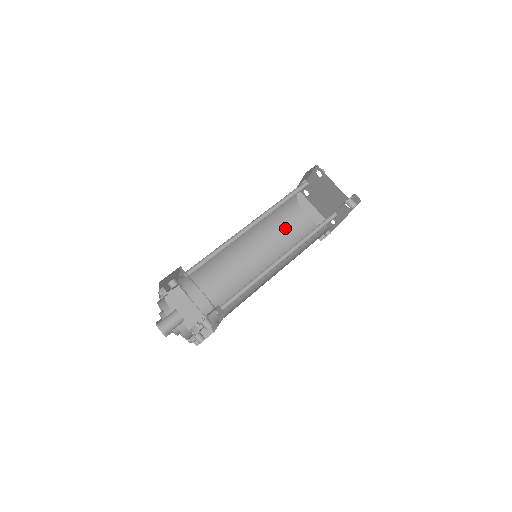
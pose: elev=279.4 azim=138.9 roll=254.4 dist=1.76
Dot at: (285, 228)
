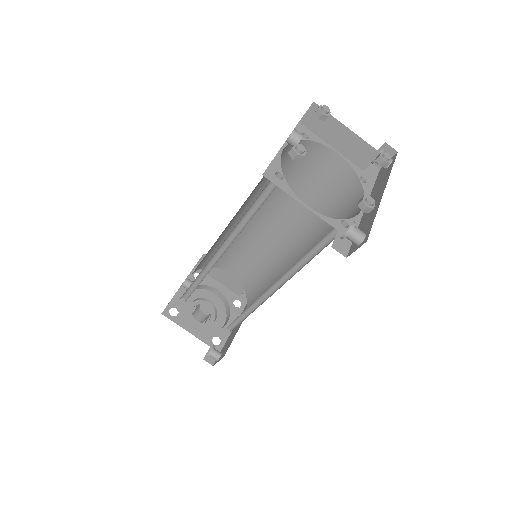
Dot at: (302, 178)
